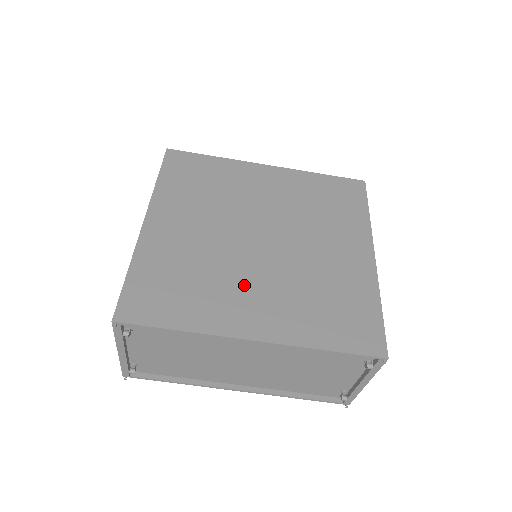
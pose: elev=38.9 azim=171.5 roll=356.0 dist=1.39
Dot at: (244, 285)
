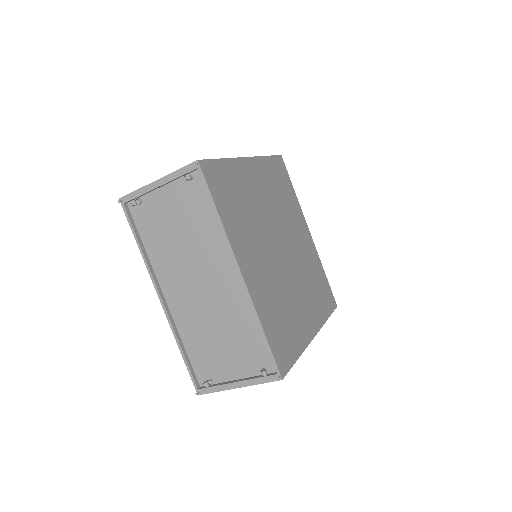
Dot at: (259, 249)
